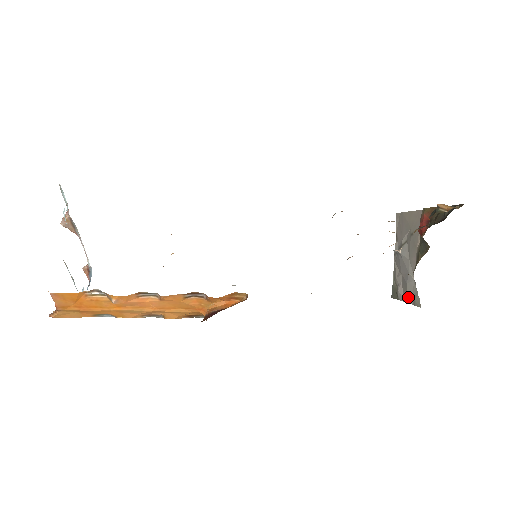
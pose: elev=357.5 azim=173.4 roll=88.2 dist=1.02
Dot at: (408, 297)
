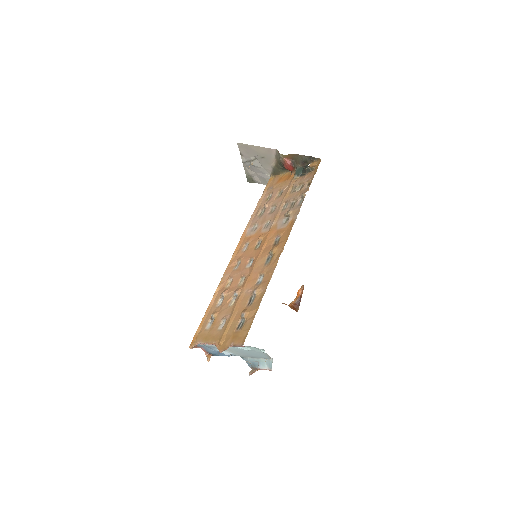
Dot at: occluded
